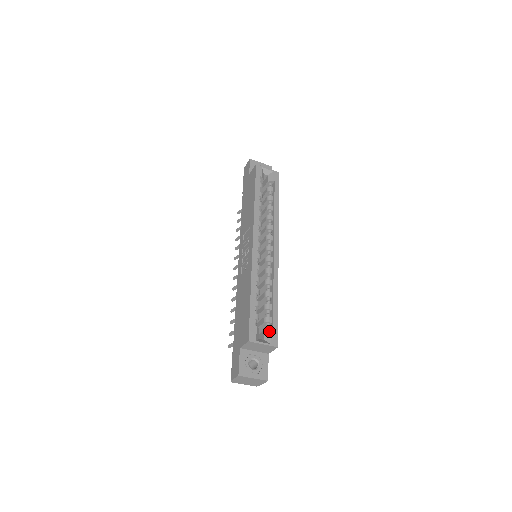
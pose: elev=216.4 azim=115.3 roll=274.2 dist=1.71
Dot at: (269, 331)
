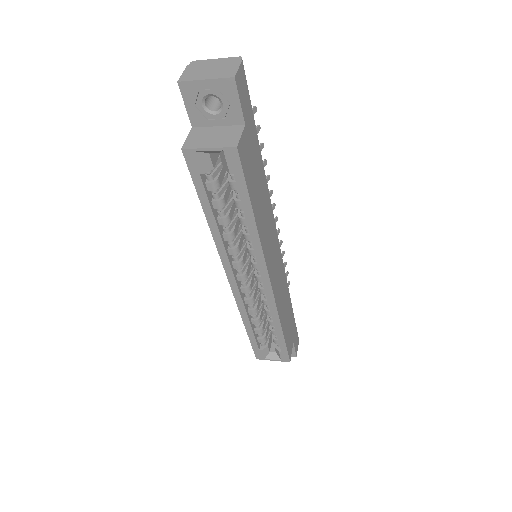
Dot at: (277, 352)
